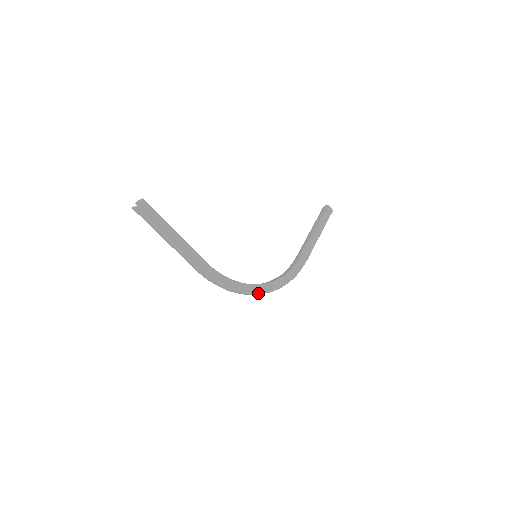
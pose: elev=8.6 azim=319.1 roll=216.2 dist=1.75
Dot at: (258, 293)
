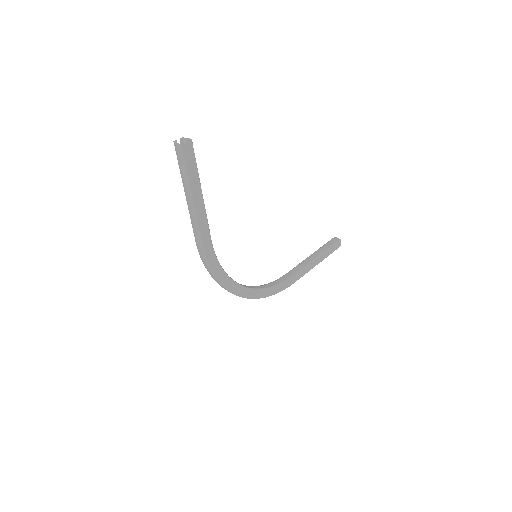
Dot at: (238, 294)
